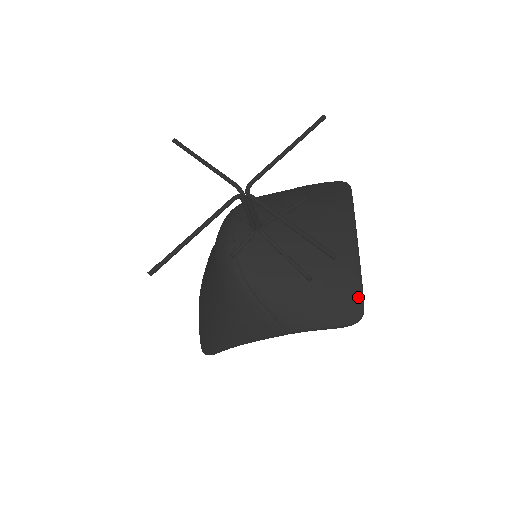
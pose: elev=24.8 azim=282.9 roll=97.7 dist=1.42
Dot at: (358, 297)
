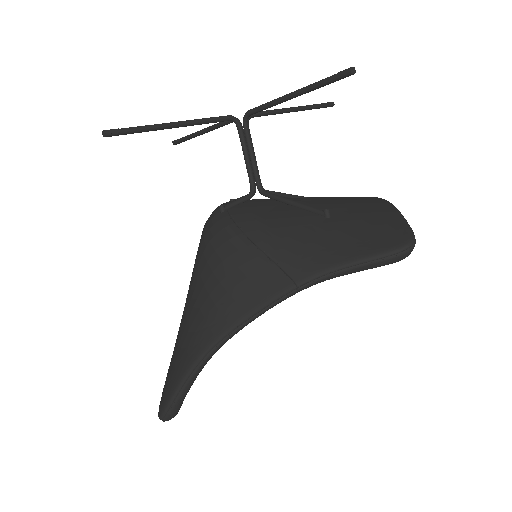
Dot at: (402, 224)
